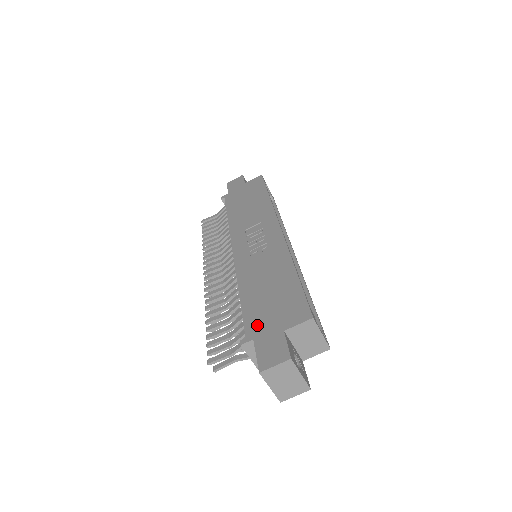
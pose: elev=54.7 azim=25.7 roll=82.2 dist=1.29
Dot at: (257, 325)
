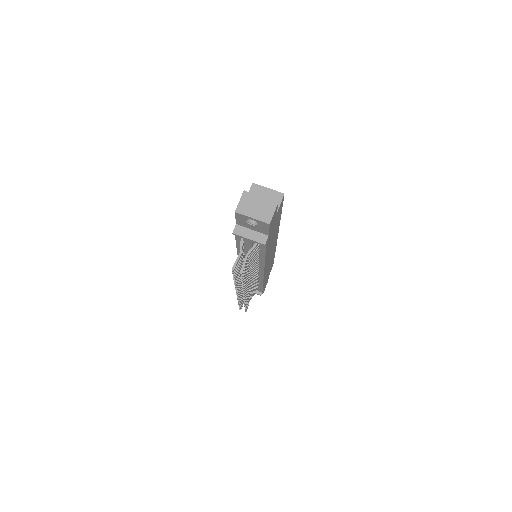
Dot at: occluded
